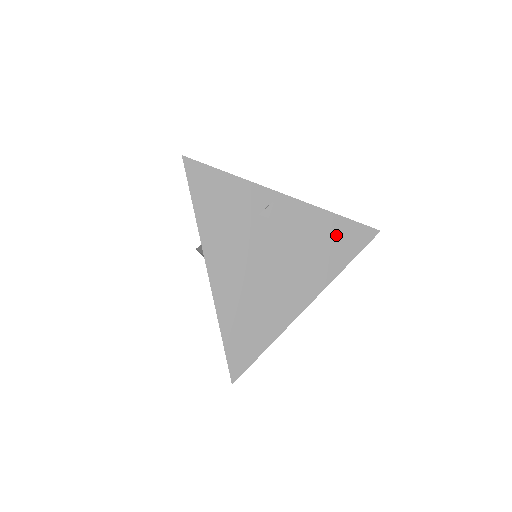
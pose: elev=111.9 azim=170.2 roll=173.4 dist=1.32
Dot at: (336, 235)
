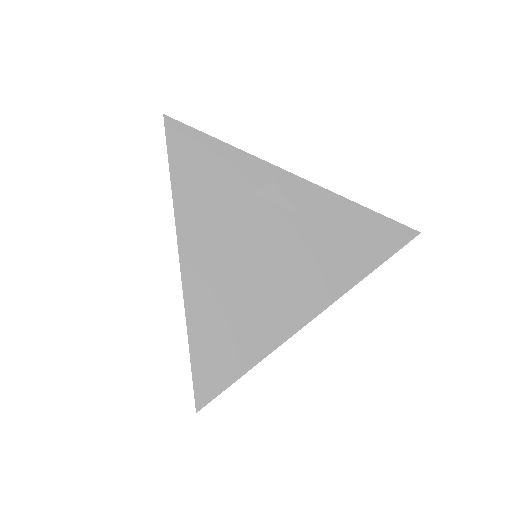
Dot at: (357, 231)
